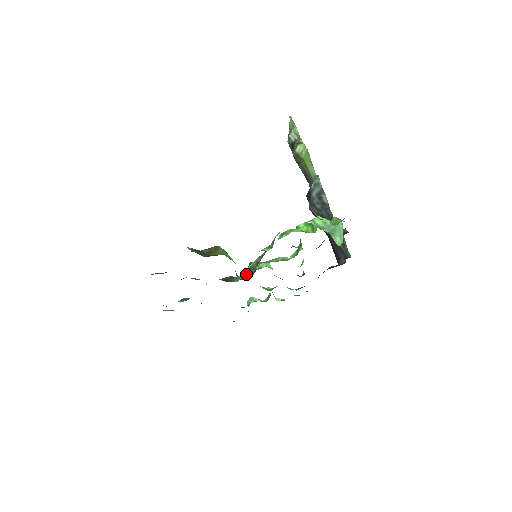
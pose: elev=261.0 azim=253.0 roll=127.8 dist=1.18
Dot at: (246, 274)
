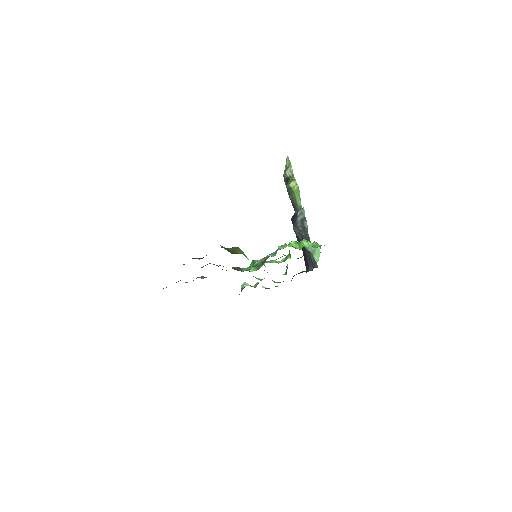
Dot at: (254, 268)
